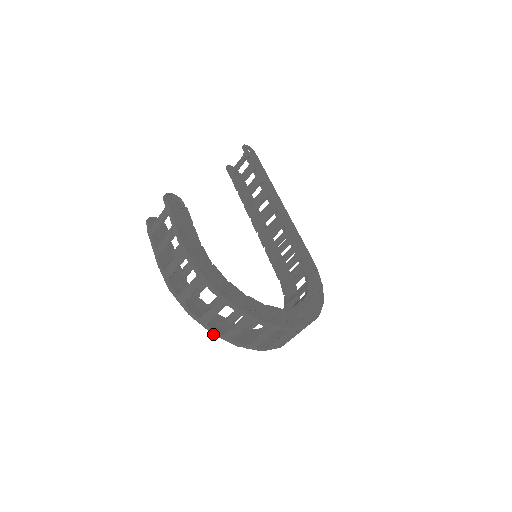
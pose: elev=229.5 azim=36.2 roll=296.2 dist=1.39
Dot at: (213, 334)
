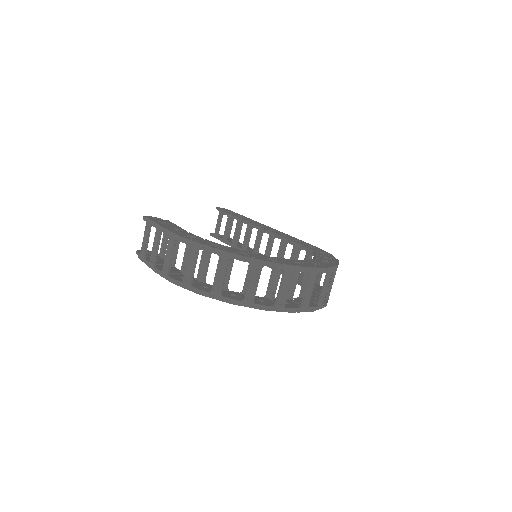
Dot at: occluded
